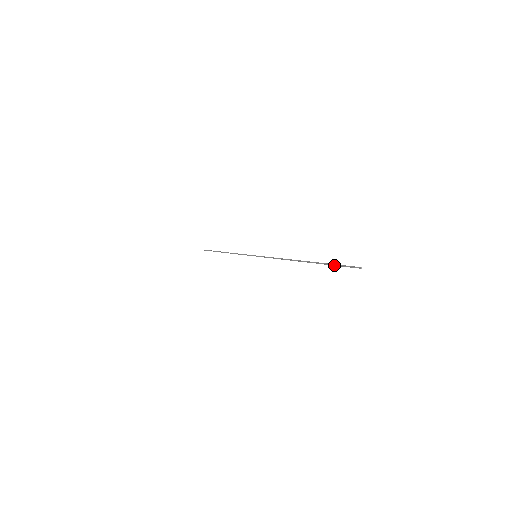
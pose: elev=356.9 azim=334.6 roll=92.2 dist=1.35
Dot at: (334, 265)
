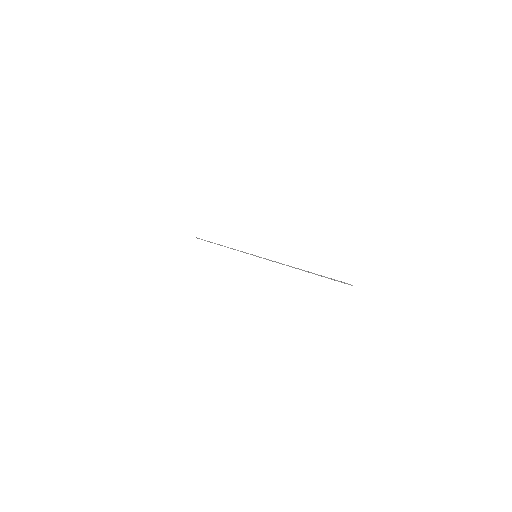
Dot at: occluded
